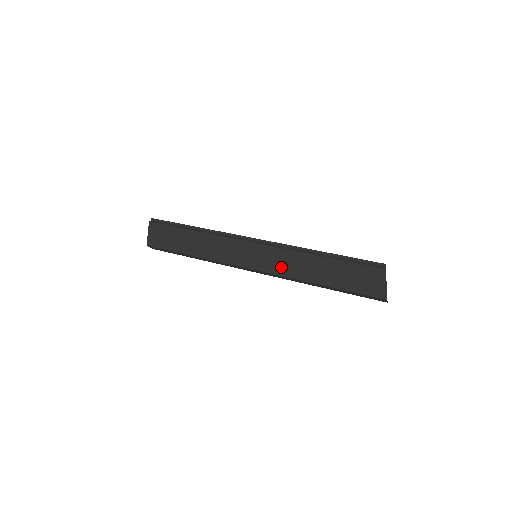
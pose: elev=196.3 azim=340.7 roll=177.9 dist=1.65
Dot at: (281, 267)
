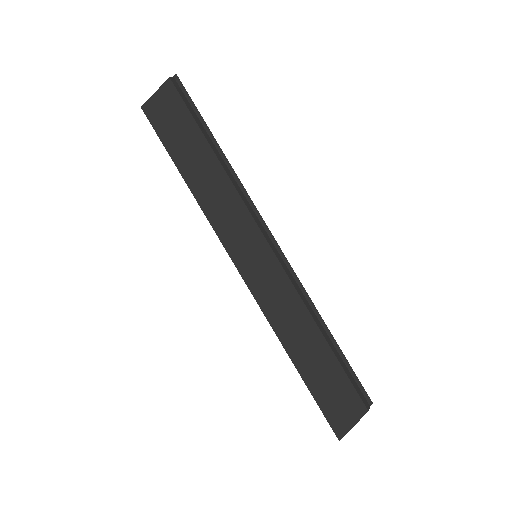
Dot at: (271, 302)
